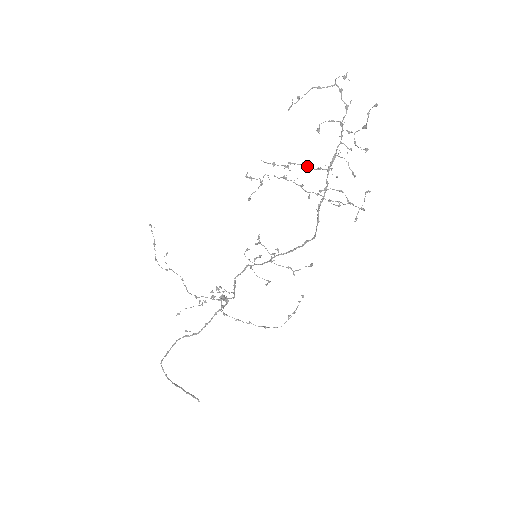
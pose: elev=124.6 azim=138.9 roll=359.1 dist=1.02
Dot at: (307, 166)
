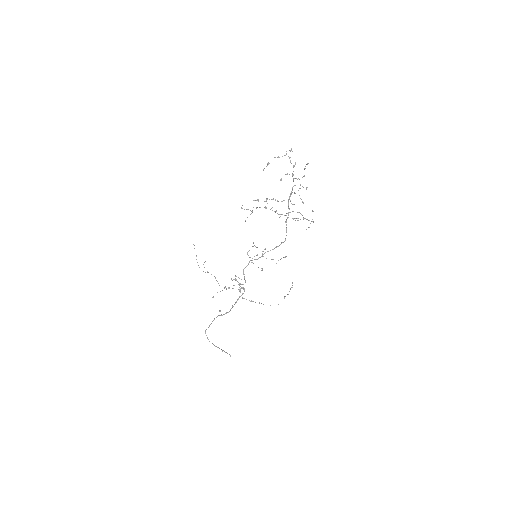
Dot at: (277, 200)
